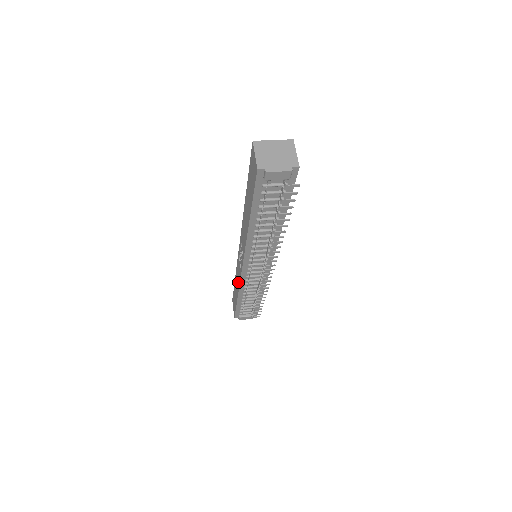
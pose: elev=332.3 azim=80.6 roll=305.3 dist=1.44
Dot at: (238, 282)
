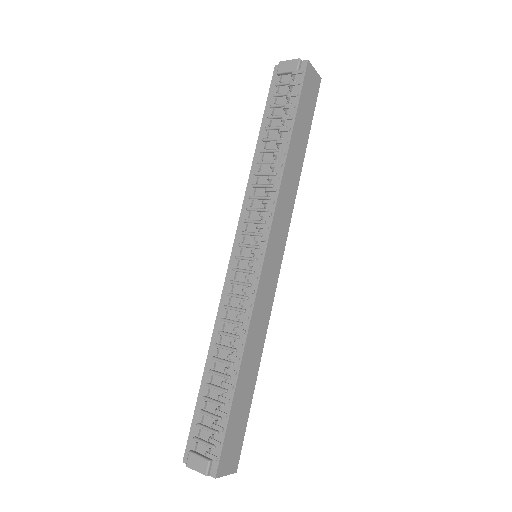
Dot at: occluded
